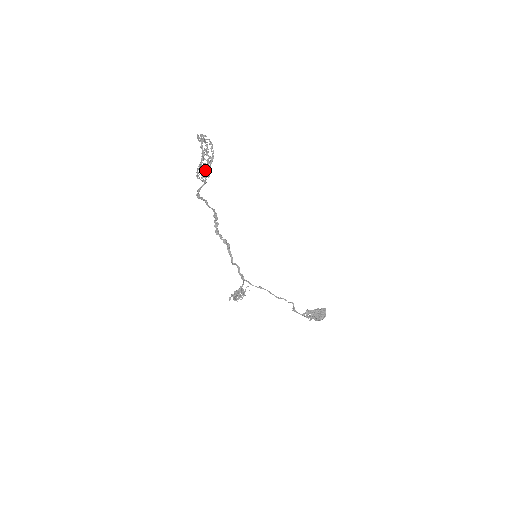
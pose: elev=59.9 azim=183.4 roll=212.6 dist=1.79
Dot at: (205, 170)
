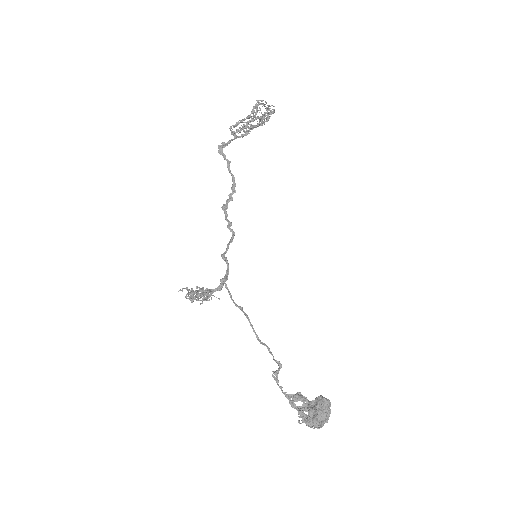
Dot at: (243, 124)
